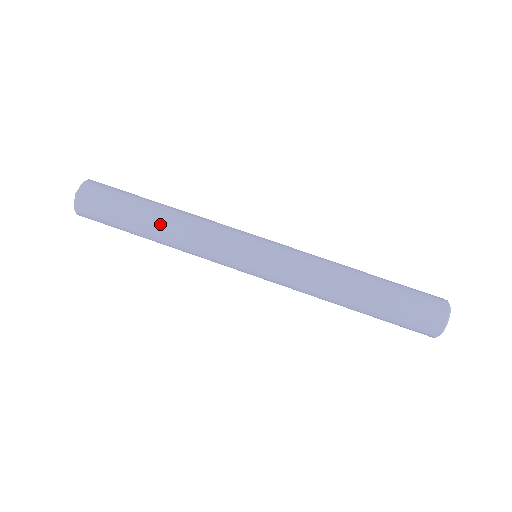
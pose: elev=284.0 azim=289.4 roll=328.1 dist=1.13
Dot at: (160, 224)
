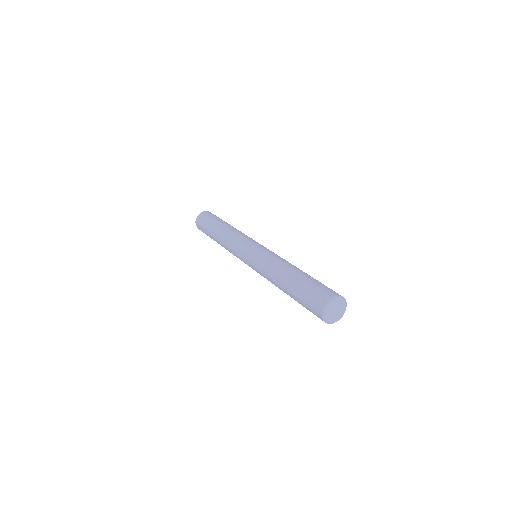
Dot at: (218, 233)
